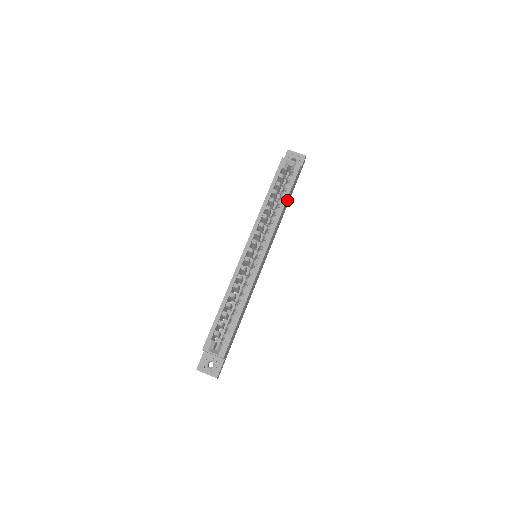
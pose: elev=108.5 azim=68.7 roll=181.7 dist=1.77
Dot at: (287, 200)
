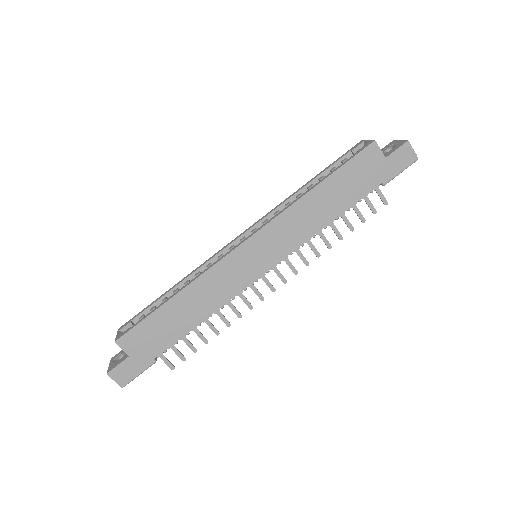
Dot at: (331, 188)
